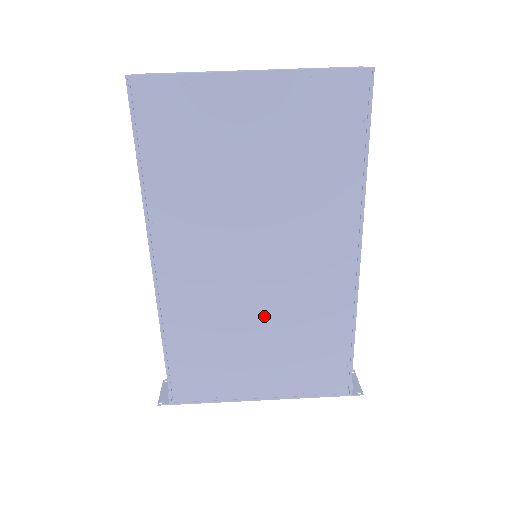
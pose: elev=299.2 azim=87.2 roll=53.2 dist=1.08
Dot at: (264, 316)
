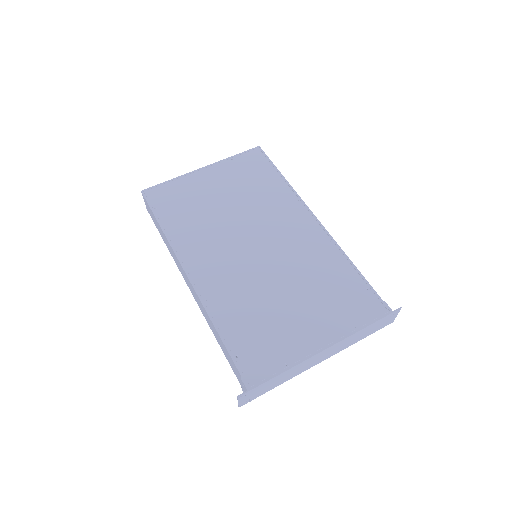
Dot at: (281, 278)
